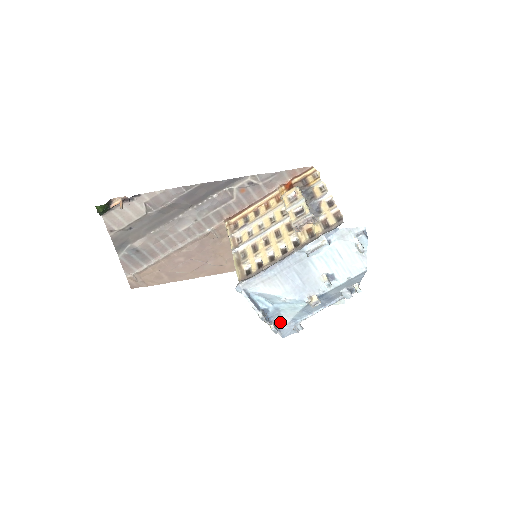
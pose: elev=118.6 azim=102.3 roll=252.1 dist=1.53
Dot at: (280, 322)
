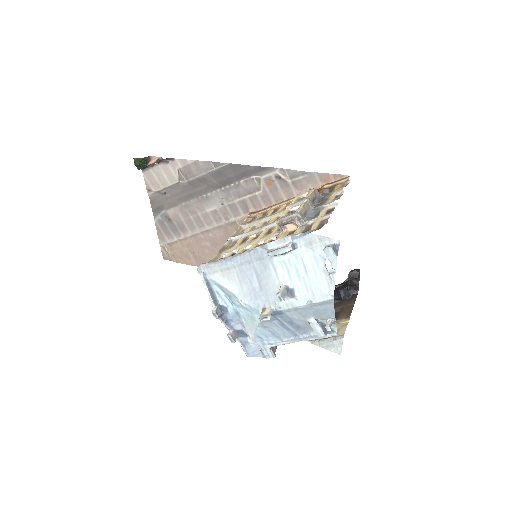
Dot at: (244, 333)
